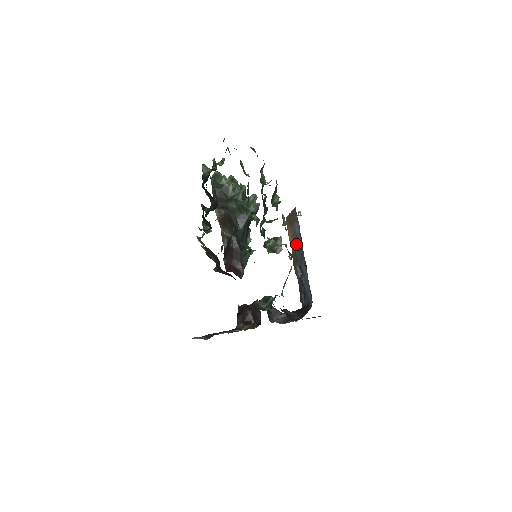
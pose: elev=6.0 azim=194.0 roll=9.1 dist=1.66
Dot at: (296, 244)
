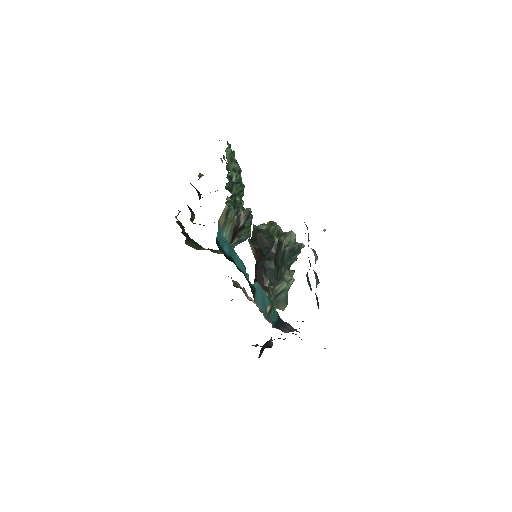
Dot at: (317, 257)
